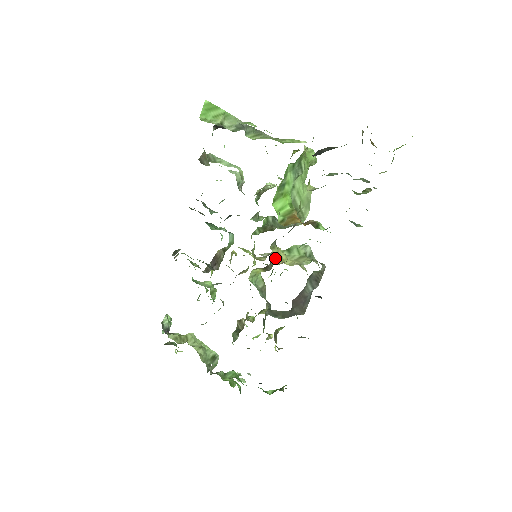
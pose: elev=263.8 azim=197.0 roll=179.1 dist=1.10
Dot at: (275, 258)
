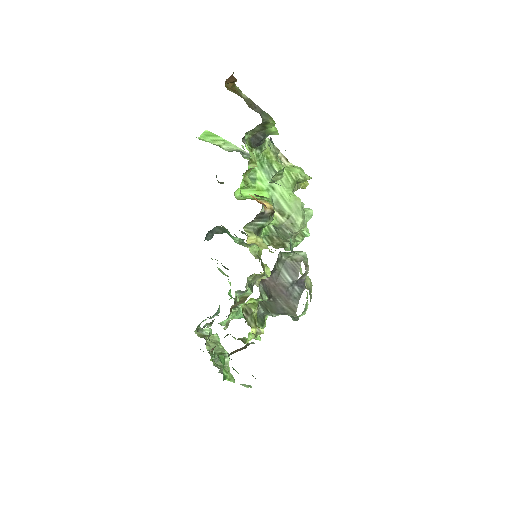
Dot at: (250, 240)
